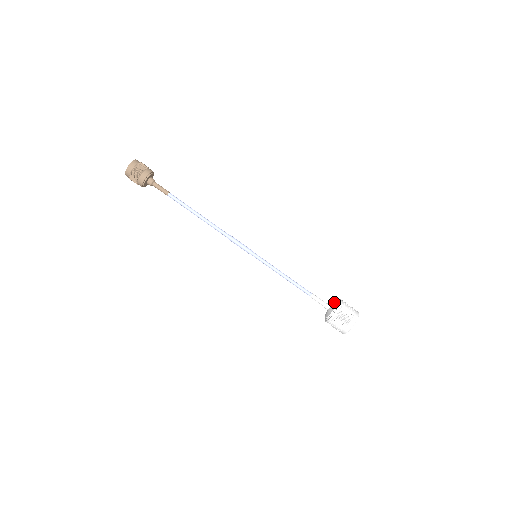
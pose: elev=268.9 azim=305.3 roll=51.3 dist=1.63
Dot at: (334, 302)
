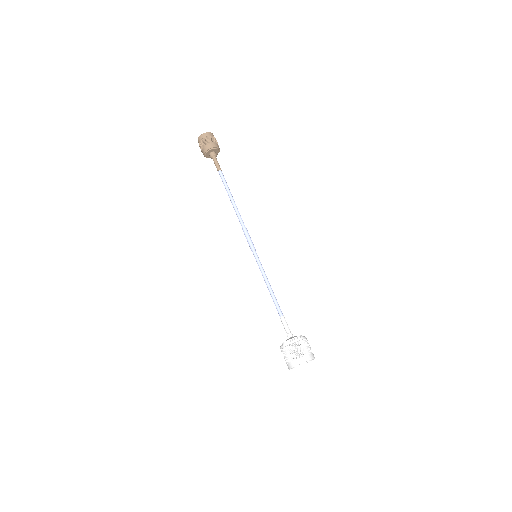
Dot at: occluded
